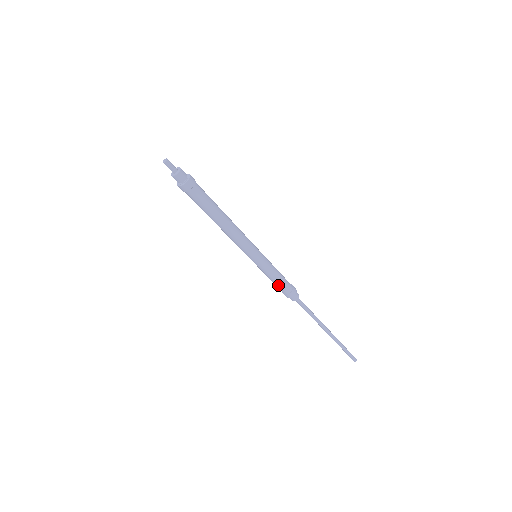
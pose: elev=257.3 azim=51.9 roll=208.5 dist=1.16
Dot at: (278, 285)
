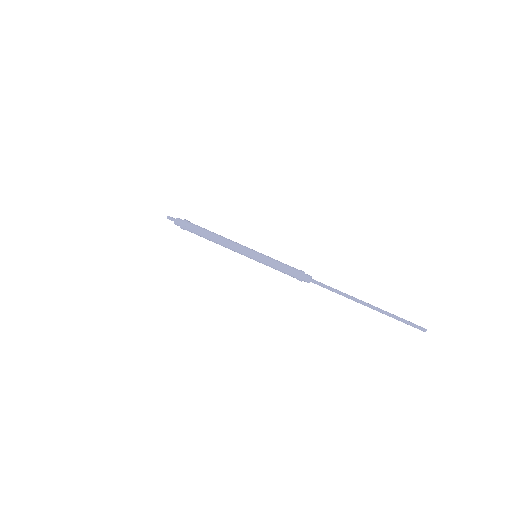
Dot at: (285, 272)
